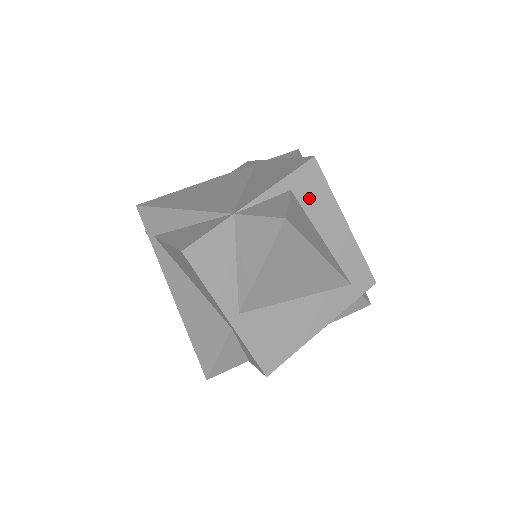
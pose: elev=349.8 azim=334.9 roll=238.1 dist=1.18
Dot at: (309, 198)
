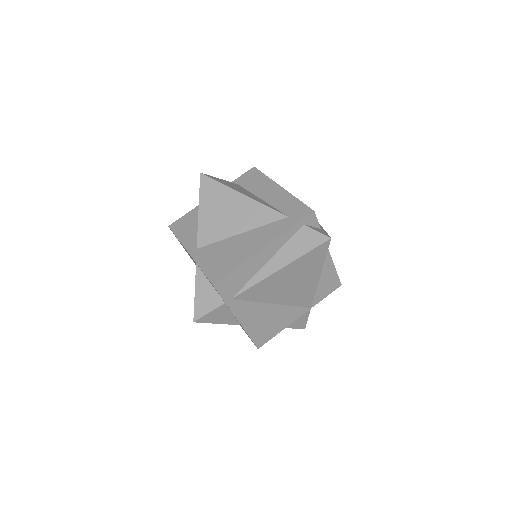
Dot at: (251, 184)
